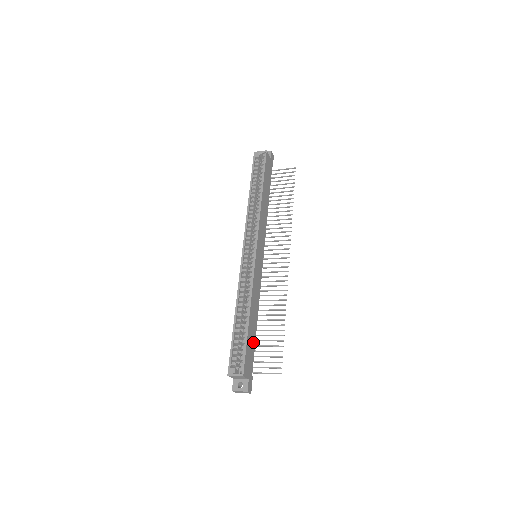
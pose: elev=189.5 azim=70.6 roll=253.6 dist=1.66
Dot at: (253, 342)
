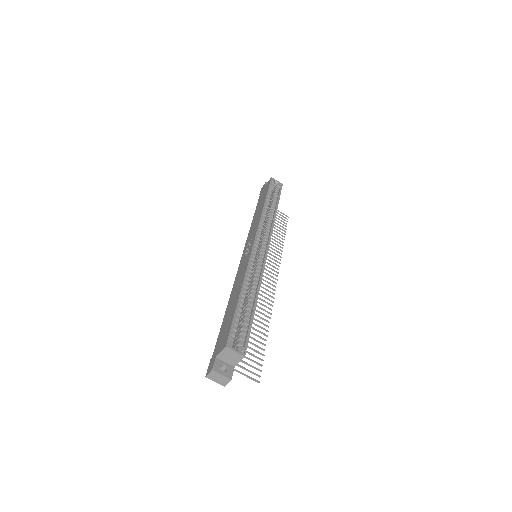
Dot at: occluded
